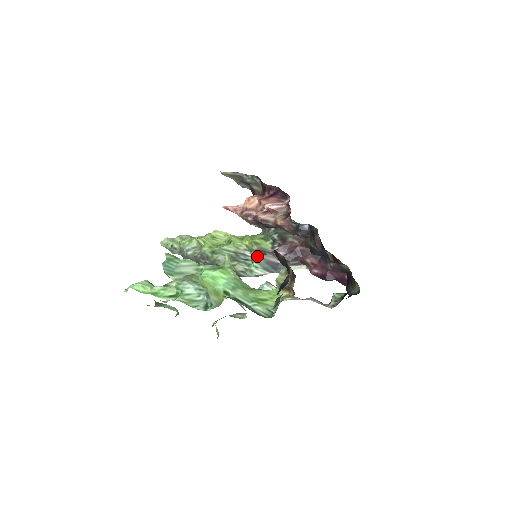
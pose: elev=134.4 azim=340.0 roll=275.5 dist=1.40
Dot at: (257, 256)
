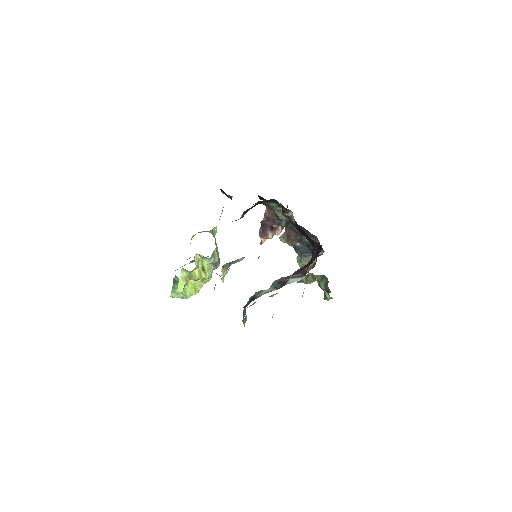
Dot at: (275, 281)
